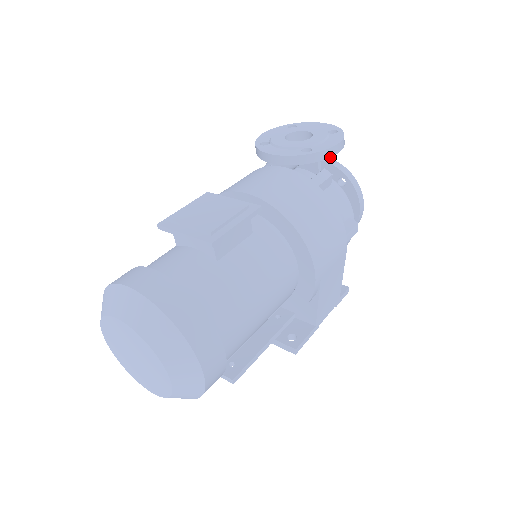
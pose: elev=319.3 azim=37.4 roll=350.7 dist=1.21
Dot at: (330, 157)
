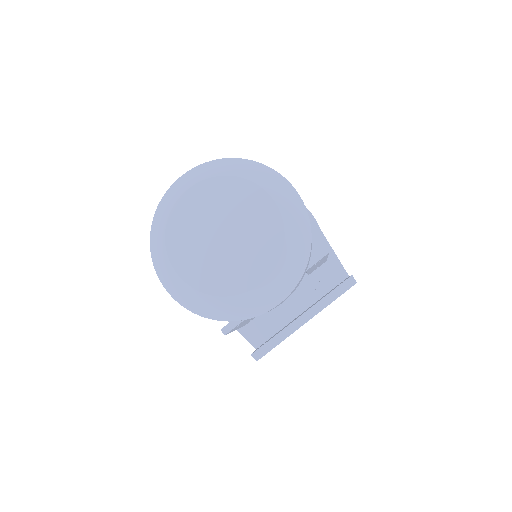
Dot at: occluded
